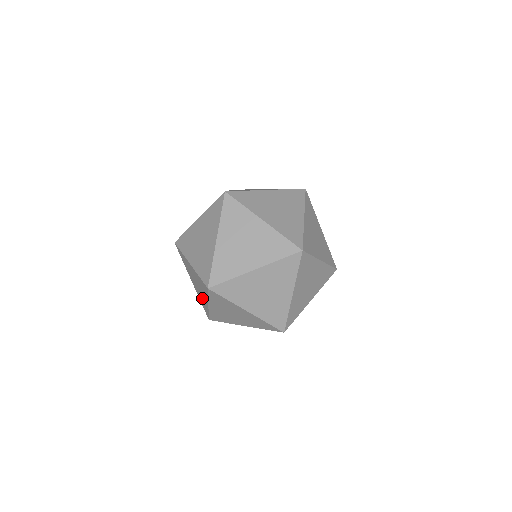
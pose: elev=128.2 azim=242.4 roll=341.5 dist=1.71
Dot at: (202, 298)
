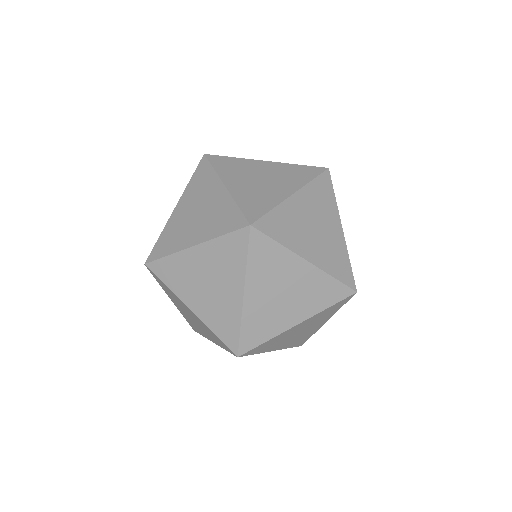
Dot at: occluded
